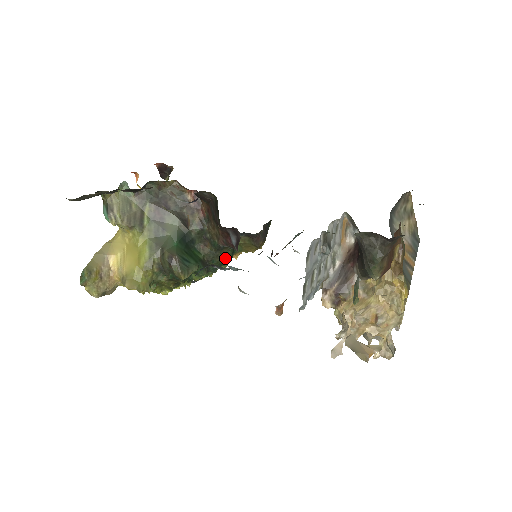
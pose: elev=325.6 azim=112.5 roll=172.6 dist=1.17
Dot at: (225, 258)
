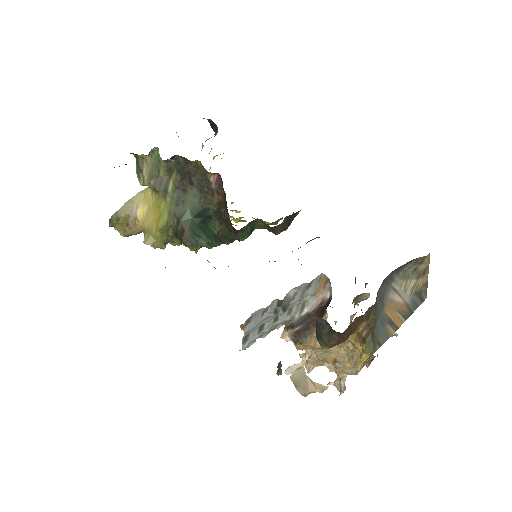
Dot at: (239, 237)
